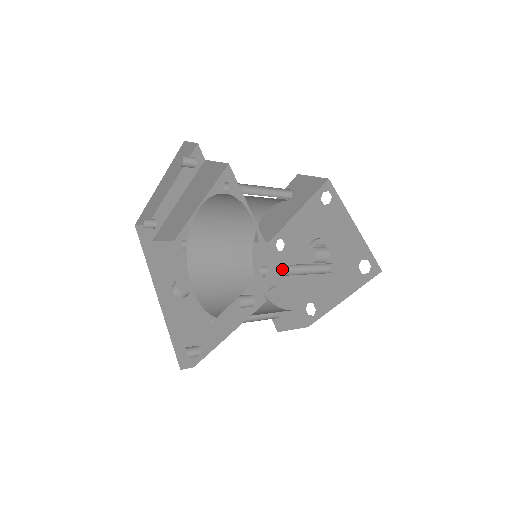
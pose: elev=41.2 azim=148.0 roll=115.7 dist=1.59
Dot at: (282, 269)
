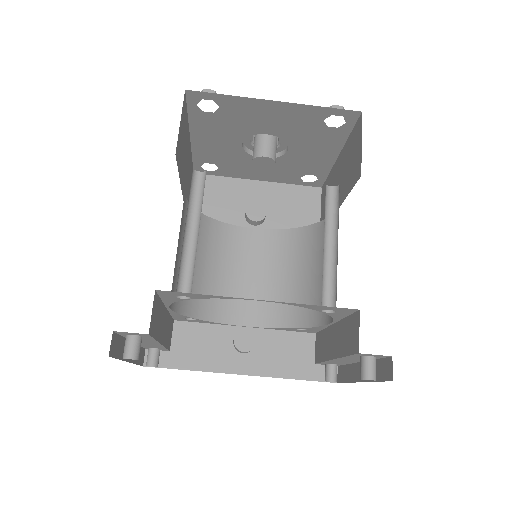
Dot at: (323, 273)
